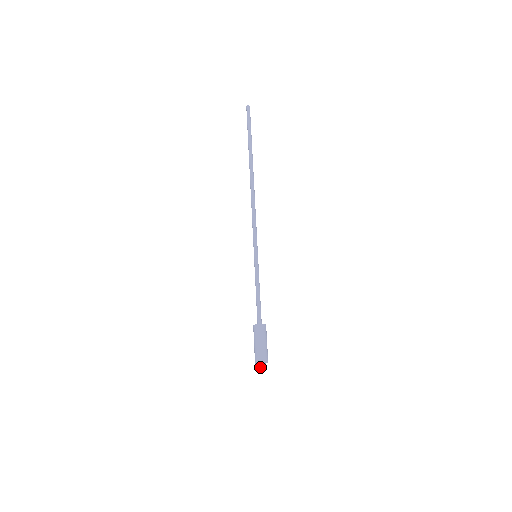
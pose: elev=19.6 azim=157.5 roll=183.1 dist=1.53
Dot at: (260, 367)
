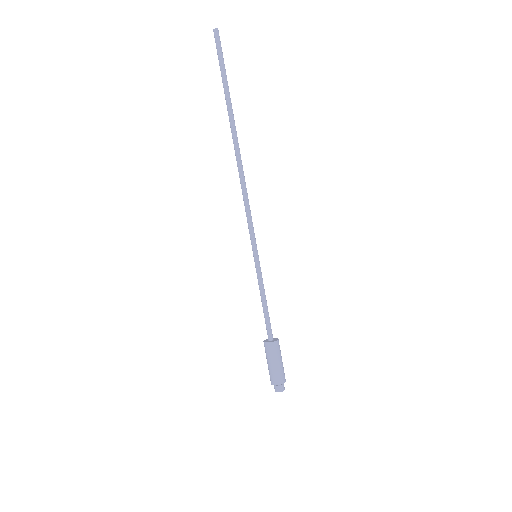
Dot at: (283, 388)
